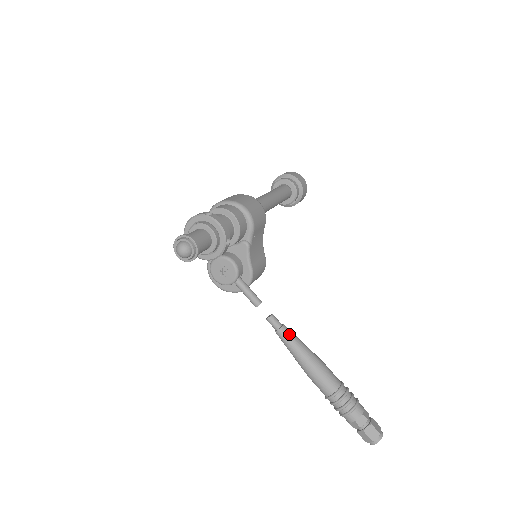
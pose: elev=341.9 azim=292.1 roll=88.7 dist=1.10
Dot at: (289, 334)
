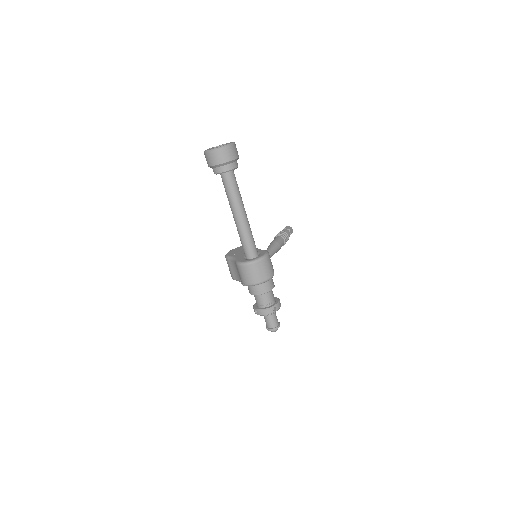
Dot at: occluded
